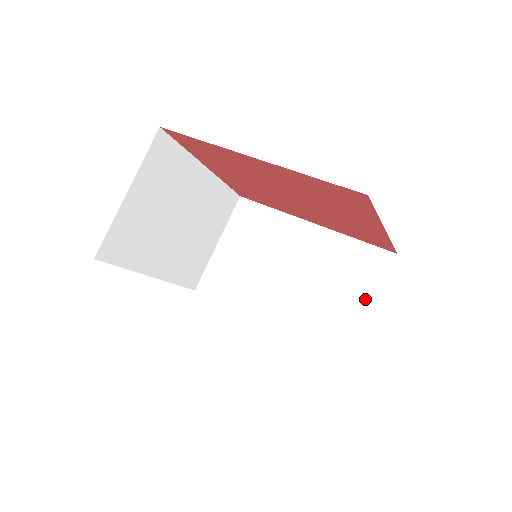
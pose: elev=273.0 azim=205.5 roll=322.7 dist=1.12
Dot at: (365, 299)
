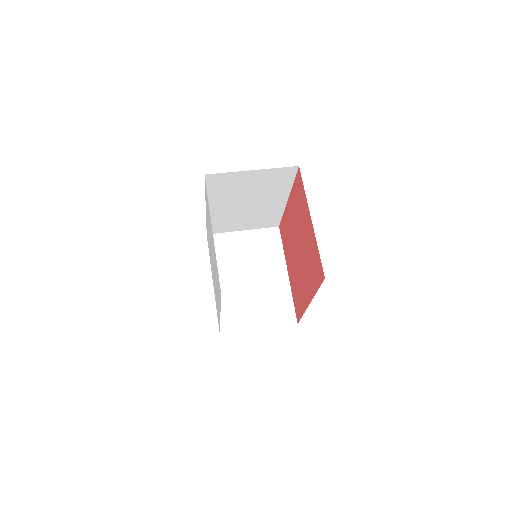
Dot at: occluded
